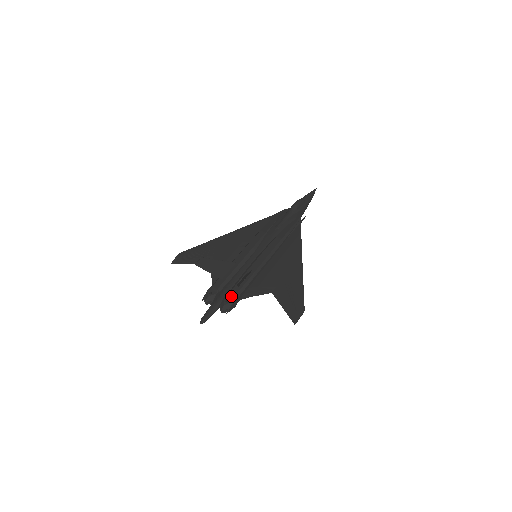
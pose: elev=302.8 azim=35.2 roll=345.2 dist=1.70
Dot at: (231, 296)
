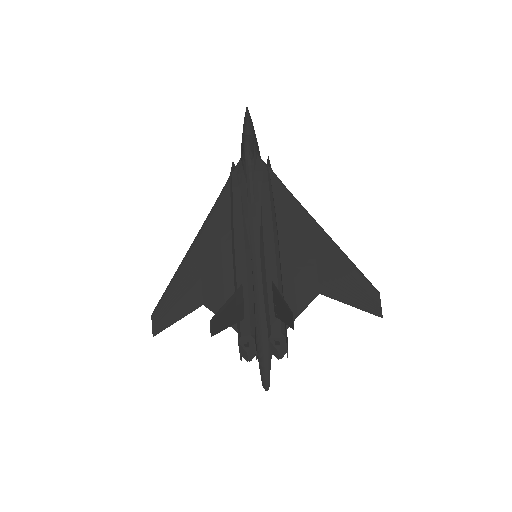
Dot at: (277, 334)
